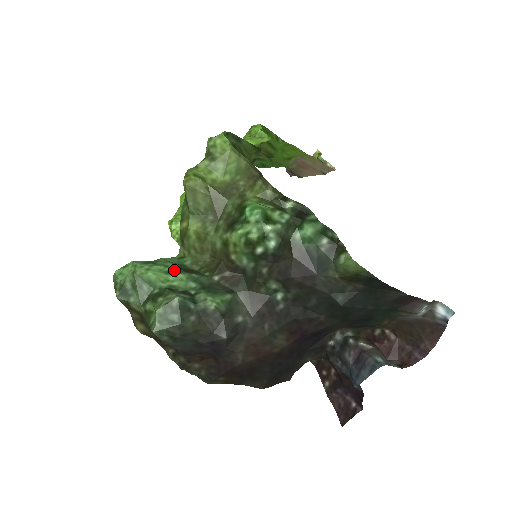
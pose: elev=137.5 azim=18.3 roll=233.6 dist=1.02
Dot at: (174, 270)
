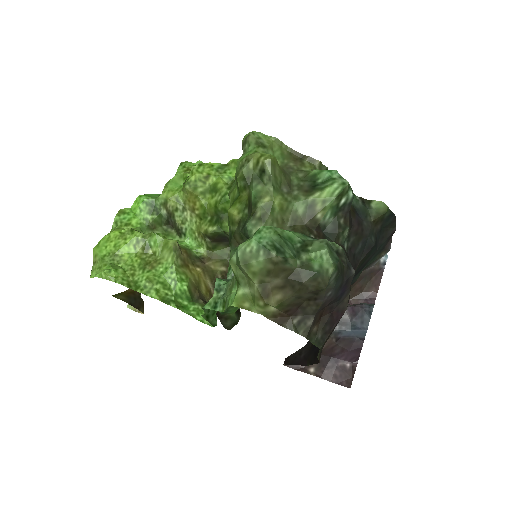
Dot at: (291, 231)
